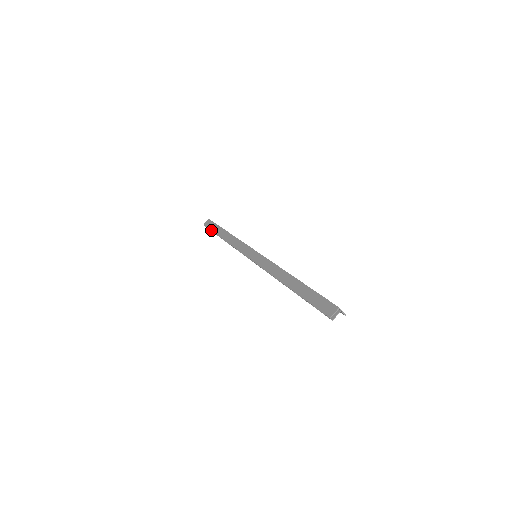
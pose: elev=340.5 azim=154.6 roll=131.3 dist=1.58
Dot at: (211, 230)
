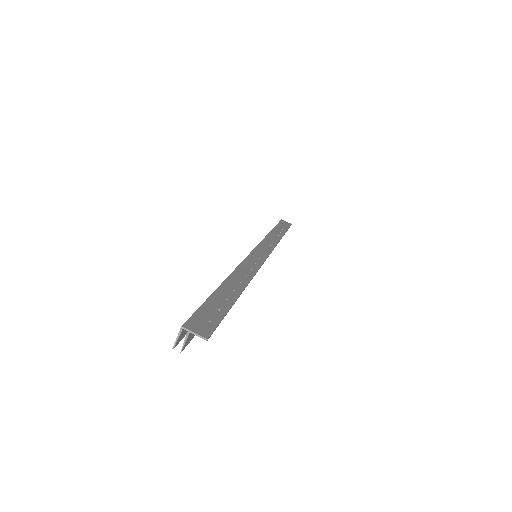
Dot at: occluded
